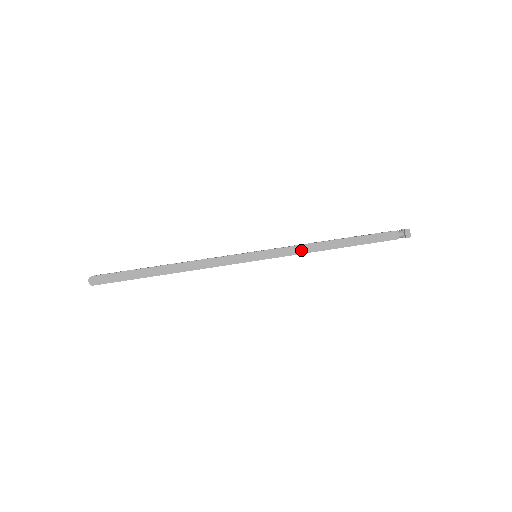
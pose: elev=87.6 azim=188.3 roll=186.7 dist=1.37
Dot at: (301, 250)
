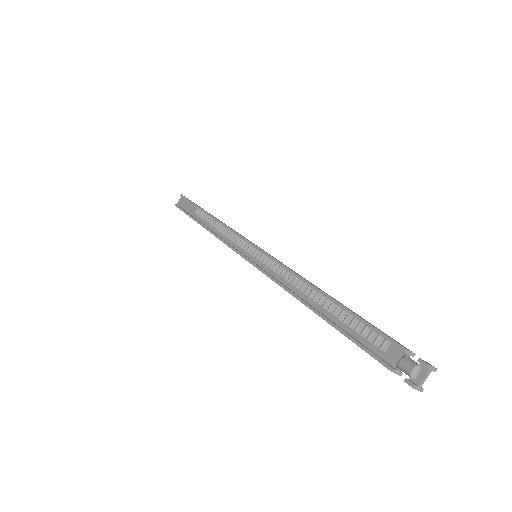
Dot at: occluded
